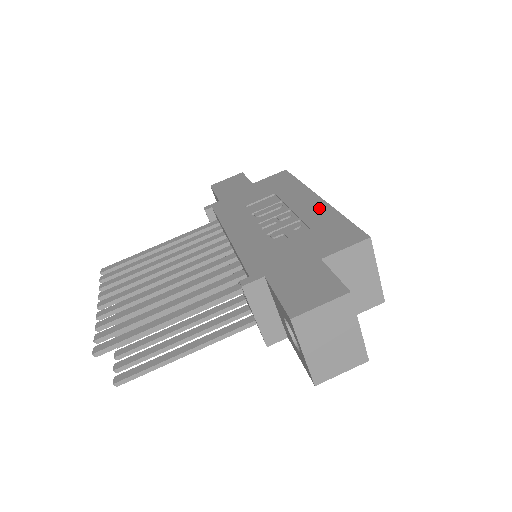
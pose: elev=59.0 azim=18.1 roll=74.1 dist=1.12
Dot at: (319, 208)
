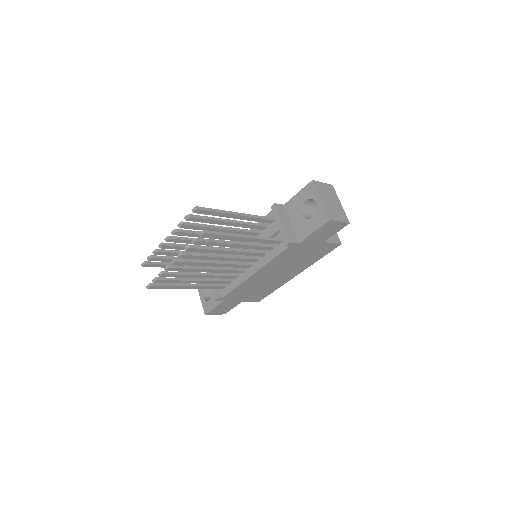
Dot at: occluded
